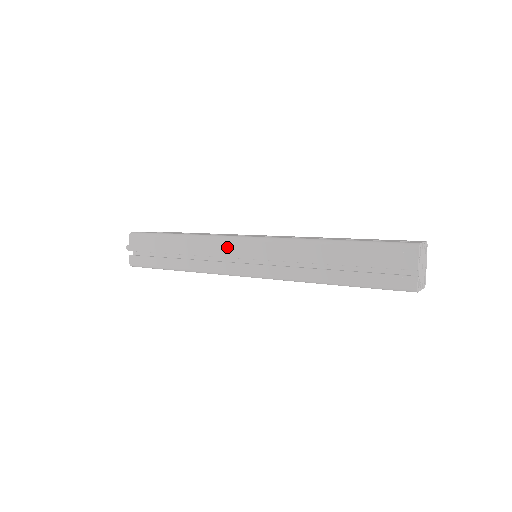
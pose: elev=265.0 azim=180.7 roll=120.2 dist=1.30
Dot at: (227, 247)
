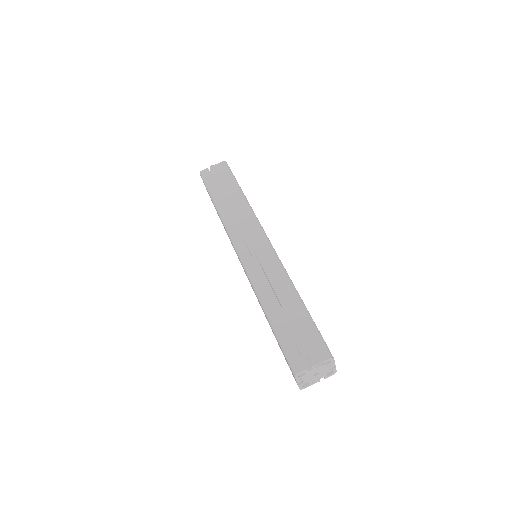
Dot at: occluded
